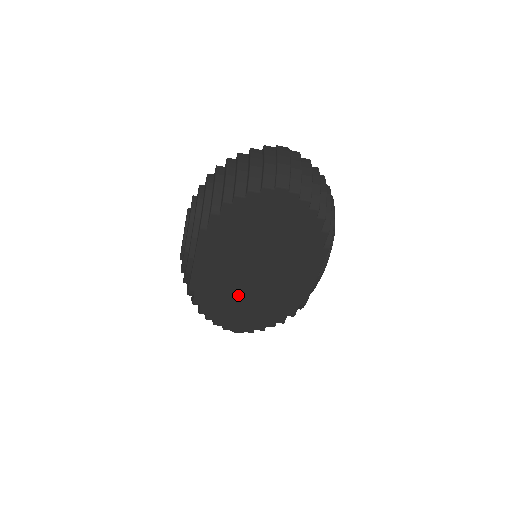
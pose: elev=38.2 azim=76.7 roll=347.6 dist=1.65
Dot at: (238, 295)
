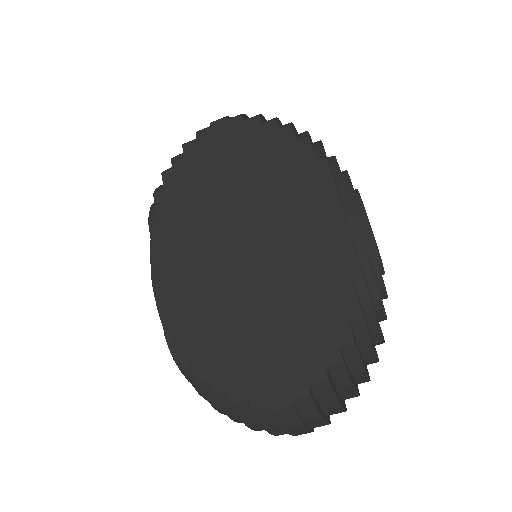
Dot at: (240, 310)
